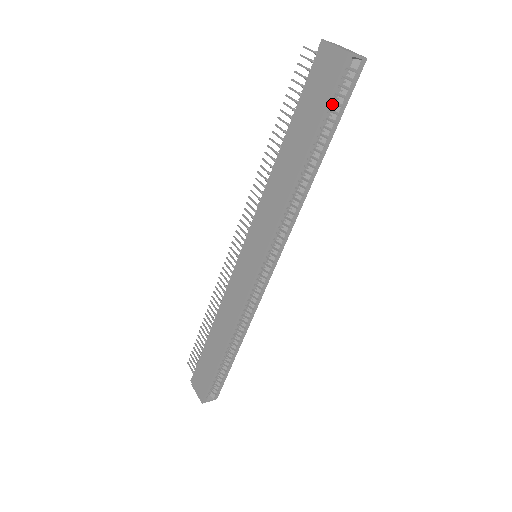
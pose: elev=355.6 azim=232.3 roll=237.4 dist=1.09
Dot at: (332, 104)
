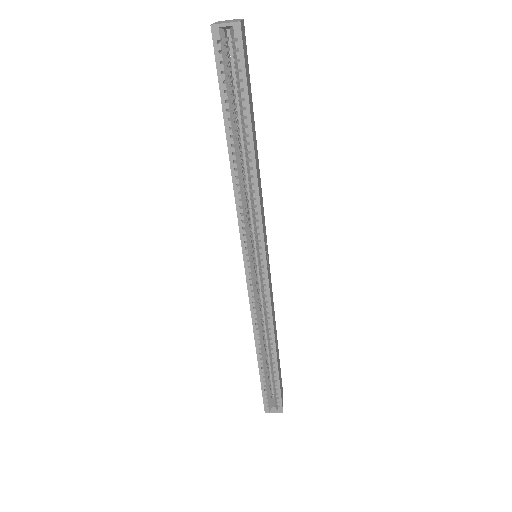
Dot at: (236, 82)
